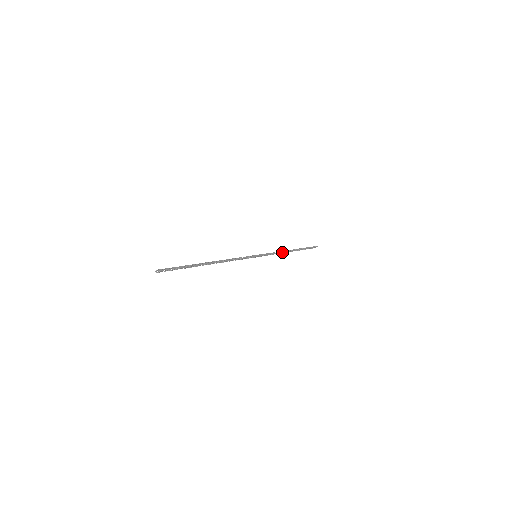
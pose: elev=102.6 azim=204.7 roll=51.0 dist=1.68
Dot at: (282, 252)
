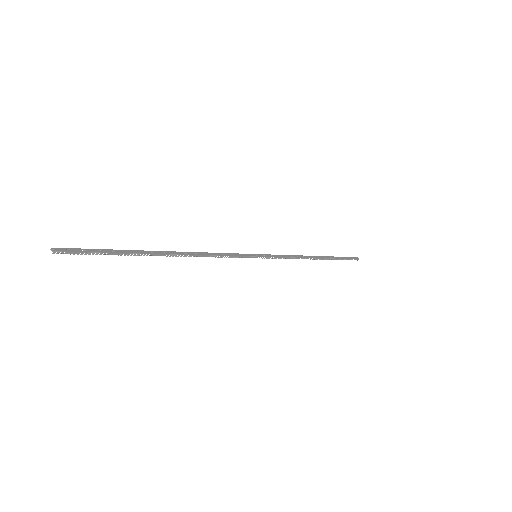
Dot at: (301, 258)
